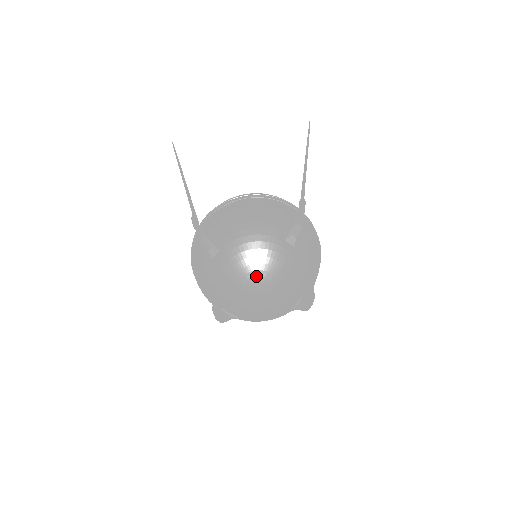
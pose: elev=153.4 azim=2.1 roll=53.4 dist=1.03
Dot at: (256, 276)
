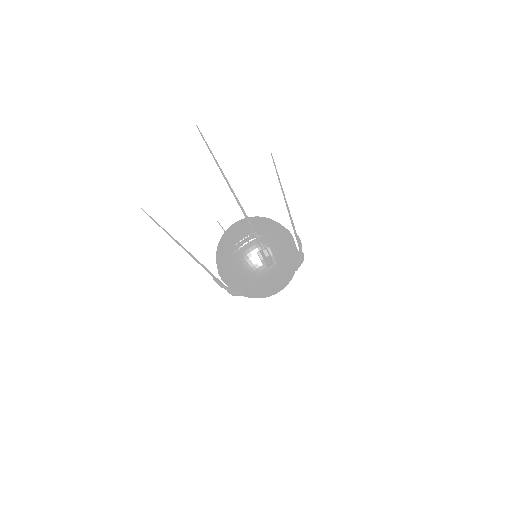
Dot at: (271, 289)
